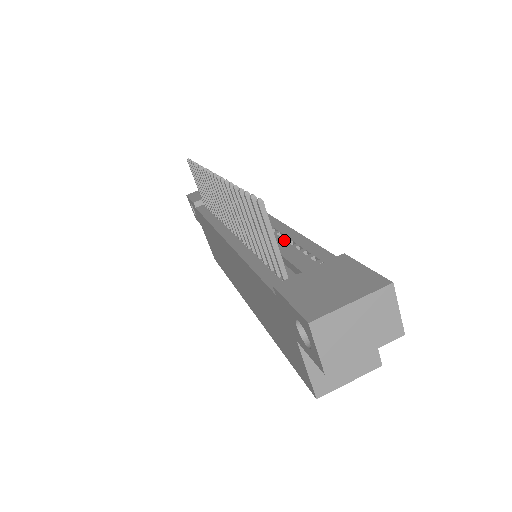
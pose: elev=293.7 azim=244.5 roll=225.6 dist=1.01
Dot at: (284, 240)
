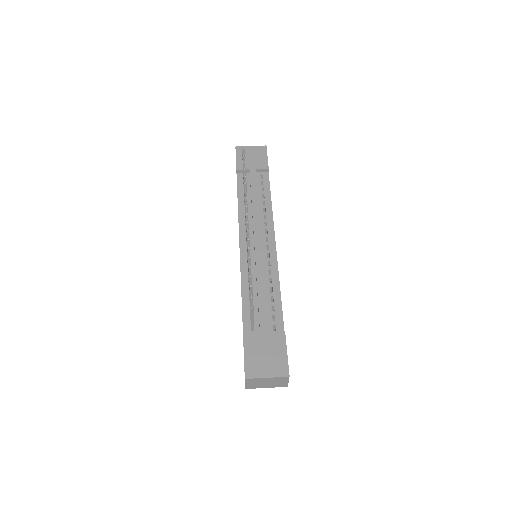
Dot at: (269, 283)
